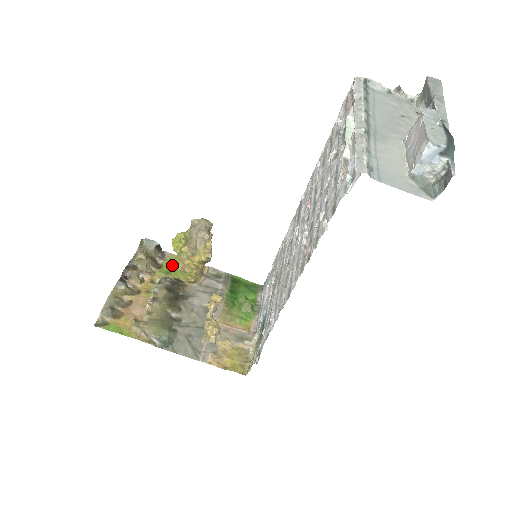
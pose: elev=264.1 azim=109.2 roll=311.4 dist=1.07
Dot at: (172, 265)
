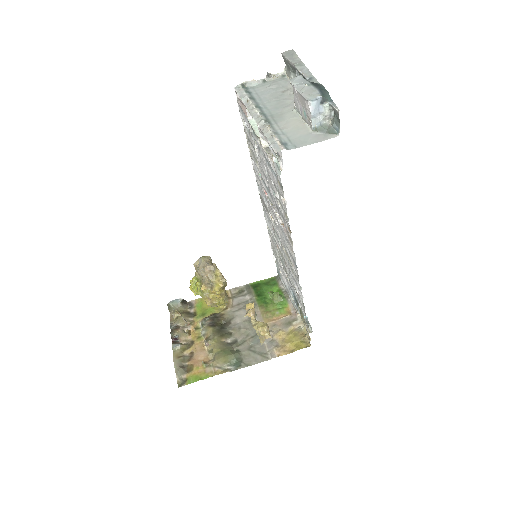
Dot at: (202, 307)
